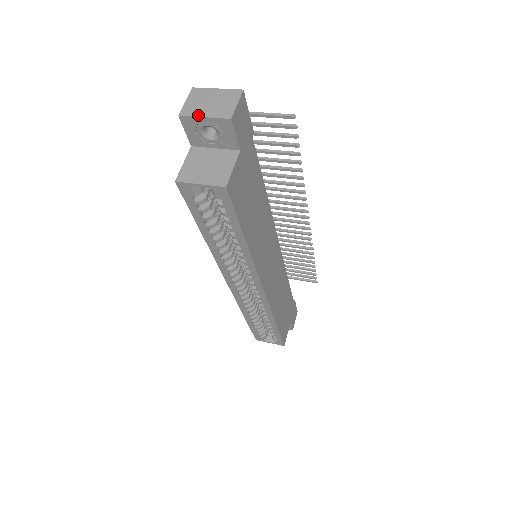
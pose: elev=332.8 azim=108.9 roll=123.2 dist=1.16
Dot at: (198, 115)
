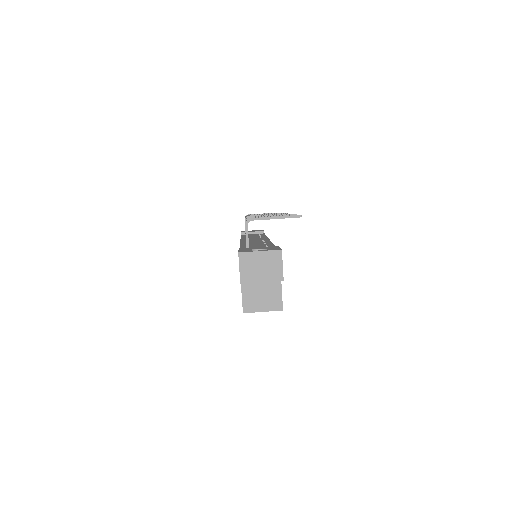
Dot at: (256, 281)
